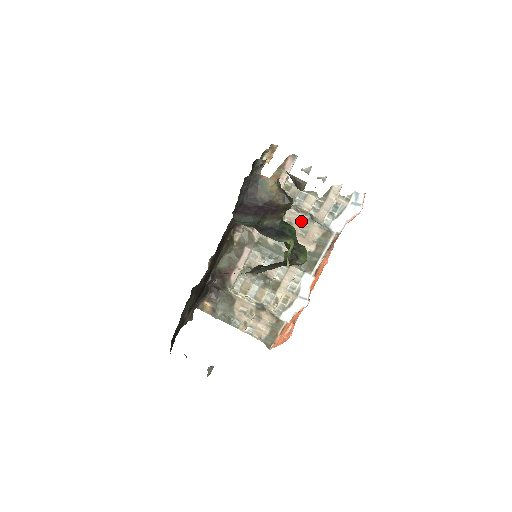
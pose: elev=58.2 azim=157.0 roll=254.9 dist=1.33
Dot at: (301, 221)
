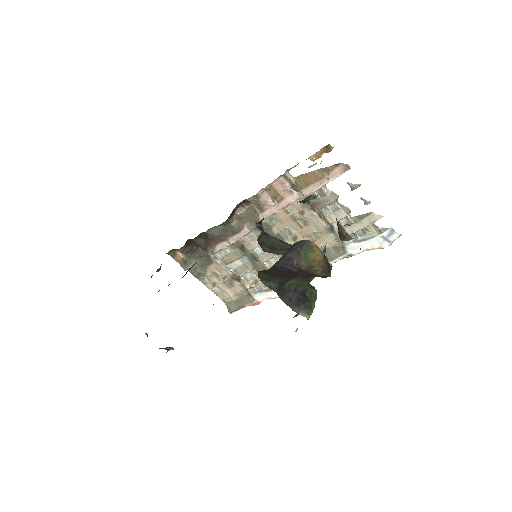
Dot at: (318, 226)
